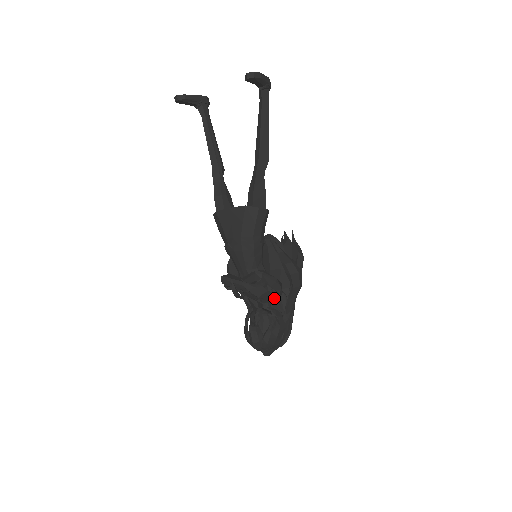
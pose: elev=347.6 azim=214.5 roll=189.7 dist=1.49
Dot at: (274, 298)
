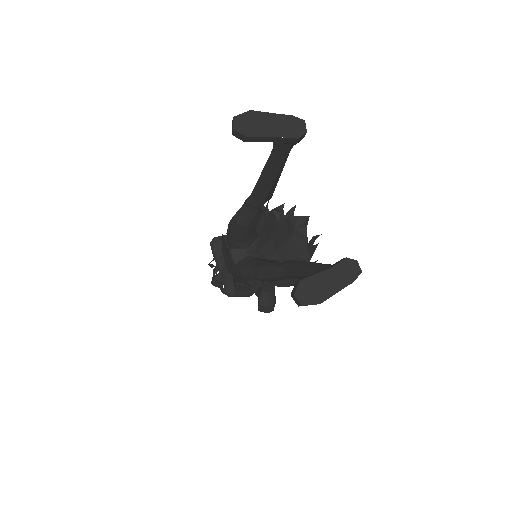
Dot at: occluded
